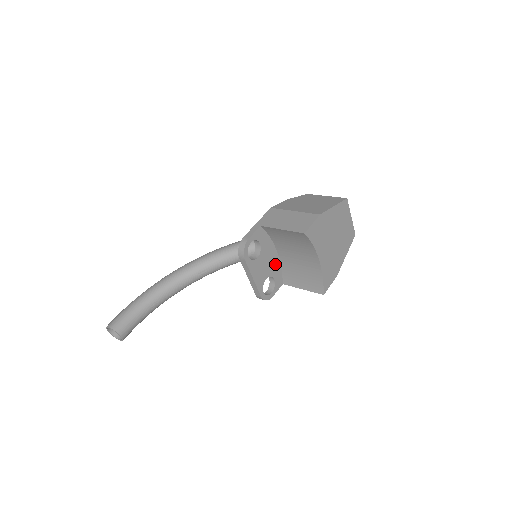
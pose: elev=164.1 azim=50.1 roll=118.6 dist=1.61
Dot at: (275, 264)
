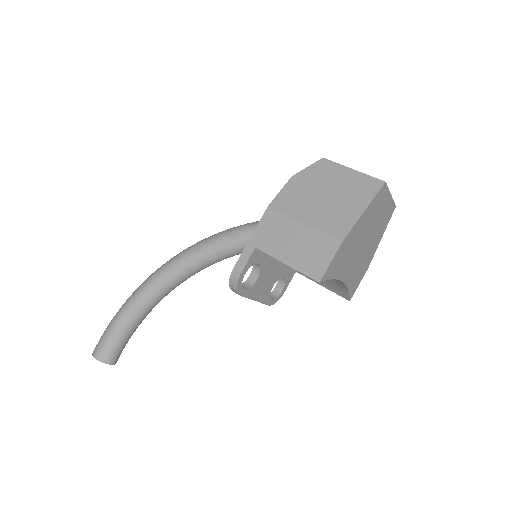
Dot at: (283, 263)
